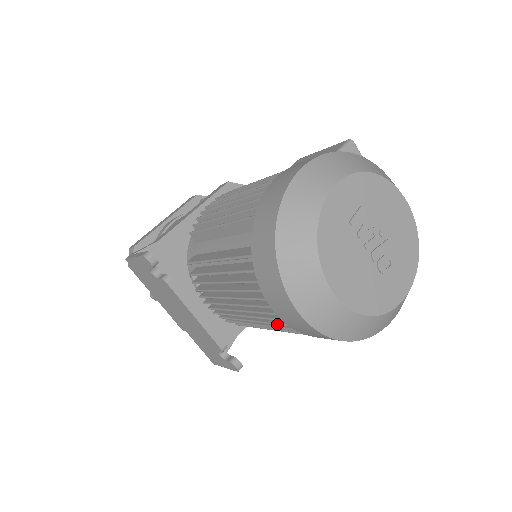
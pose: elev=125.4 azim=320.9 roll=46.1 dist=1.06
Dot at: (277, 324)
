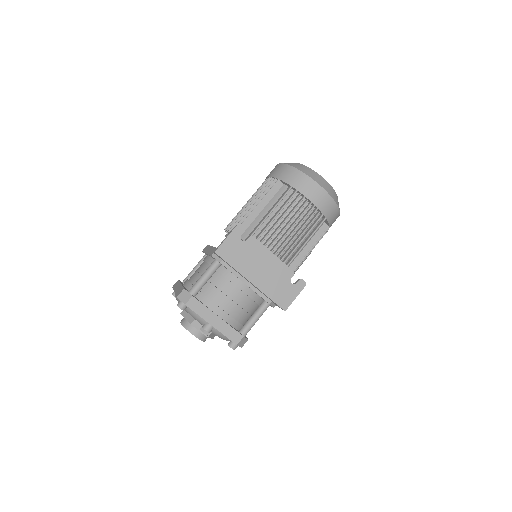
Dot at: (313, 220)
